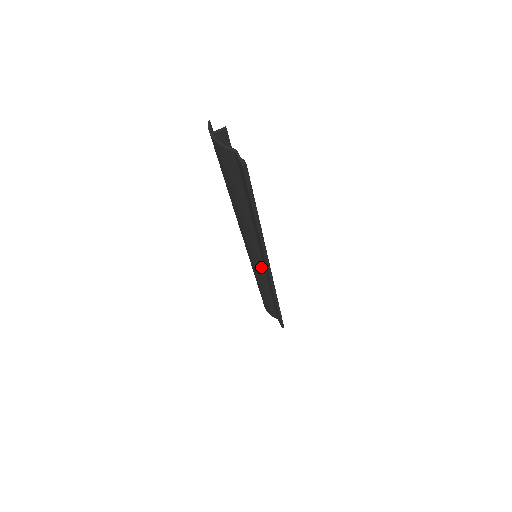
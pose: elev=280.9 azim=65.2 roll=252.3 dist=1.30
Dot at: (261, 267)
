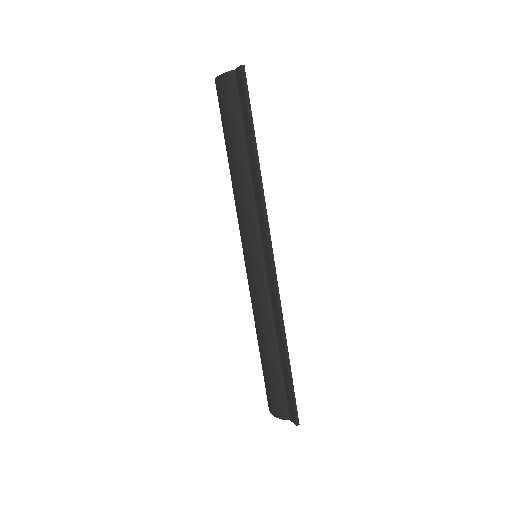
Dot at: (262, 268)
